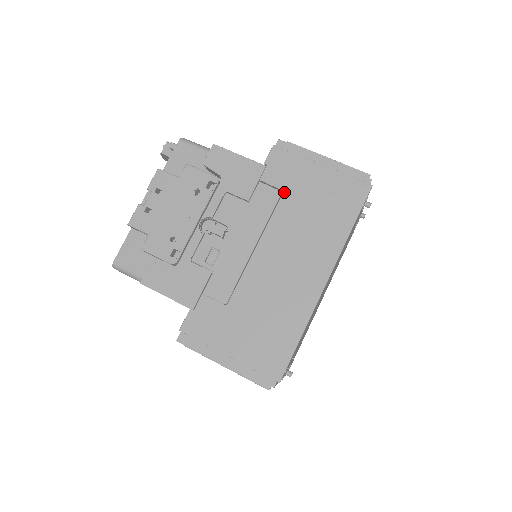
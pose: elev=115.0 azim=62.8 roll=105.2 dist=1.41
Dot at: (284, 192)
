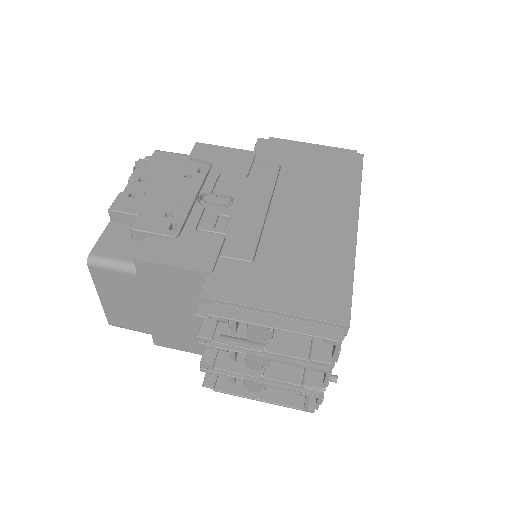
Dot at: (282, 166)
